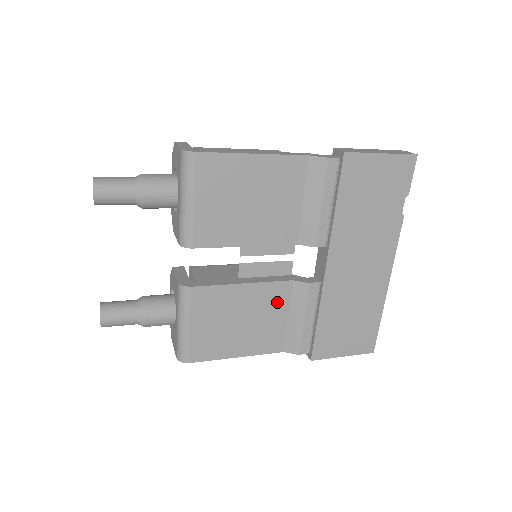
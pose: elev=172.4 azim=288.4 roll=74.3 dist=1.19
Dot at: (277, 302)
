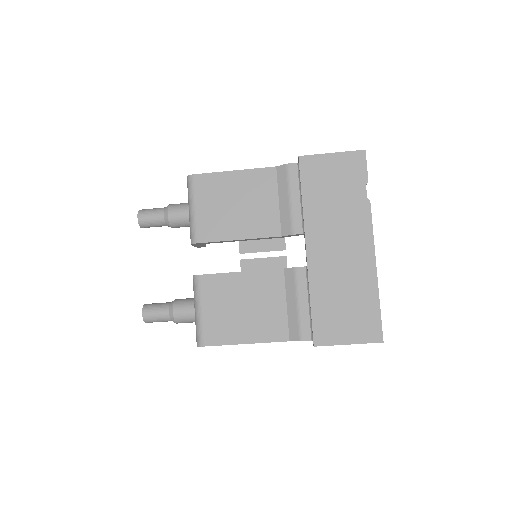
Dot at: (273, 289)
